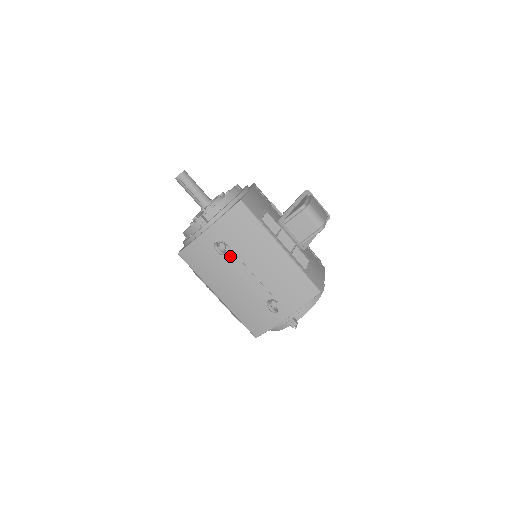
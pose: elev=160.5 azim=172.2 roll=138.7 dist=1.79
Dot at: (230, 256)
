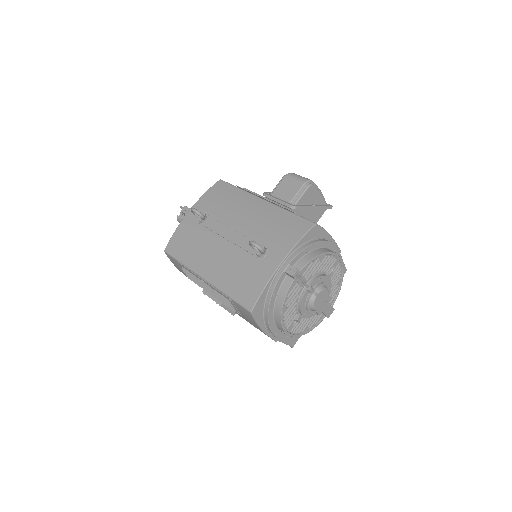
Dot at: (211, 224)
